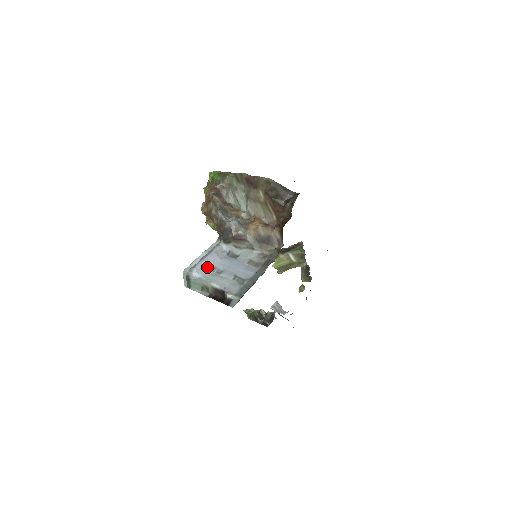
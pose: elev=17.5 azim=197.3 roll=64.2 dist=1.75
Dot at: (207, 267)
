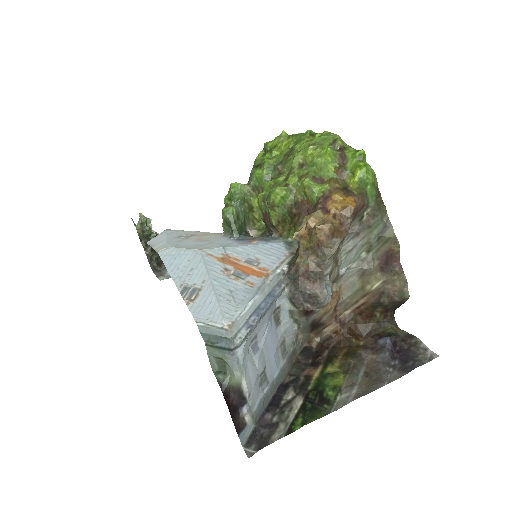
Dot at: (253, 335)
